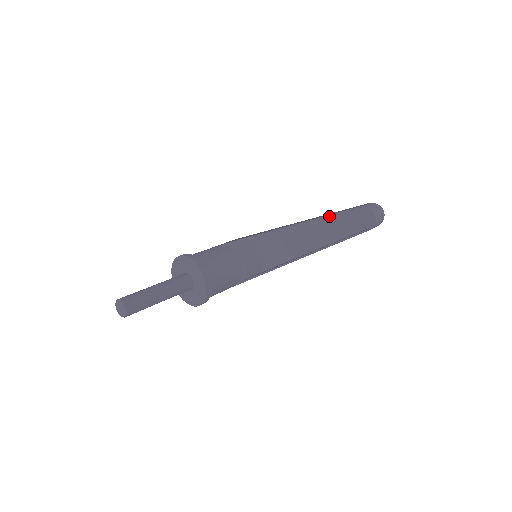
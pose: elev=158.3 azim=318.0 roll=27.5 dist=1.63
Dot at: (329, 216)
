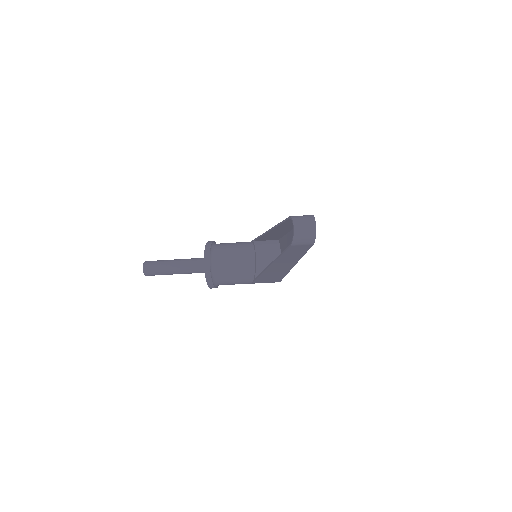
Dot at: (279, 224)
